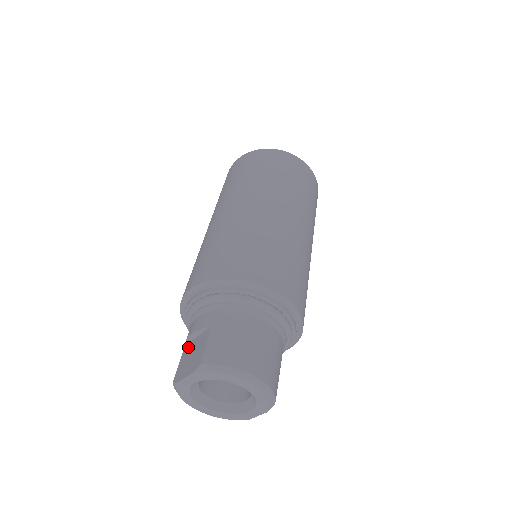
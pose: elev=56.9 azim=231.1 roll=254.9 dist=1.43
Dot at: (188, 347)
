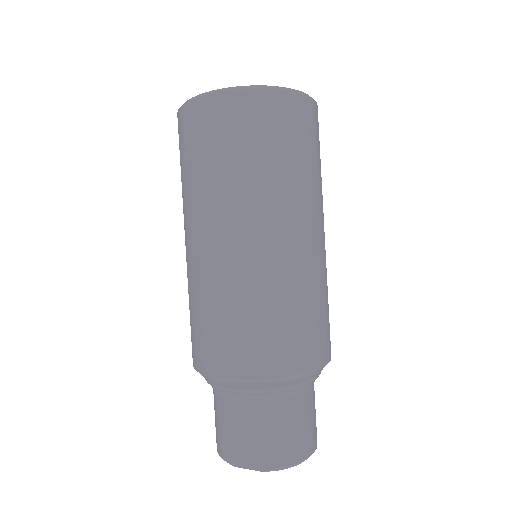
Dot at: (232, 425)
